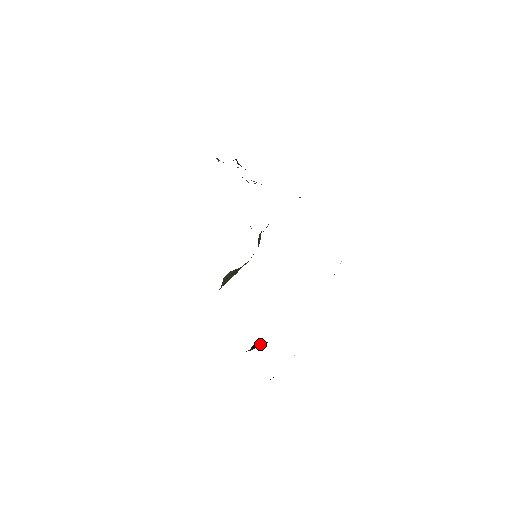
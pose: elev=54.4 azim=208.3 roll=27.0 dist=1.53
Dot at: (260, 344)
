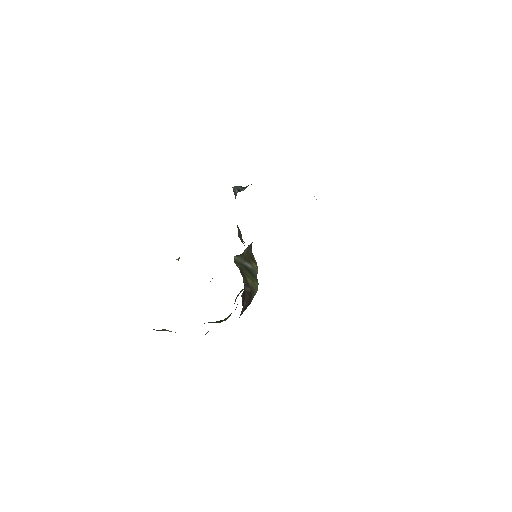
Dot at: occluded
